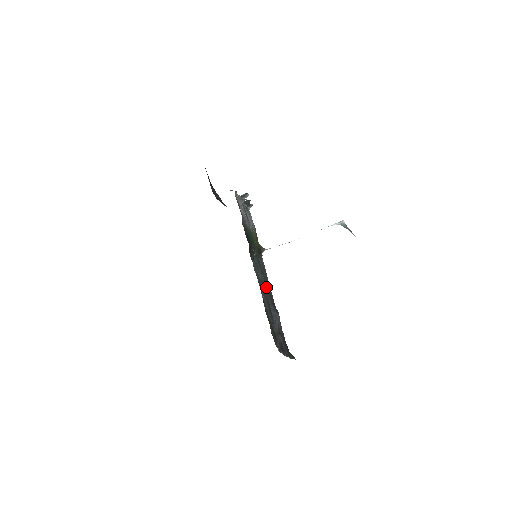
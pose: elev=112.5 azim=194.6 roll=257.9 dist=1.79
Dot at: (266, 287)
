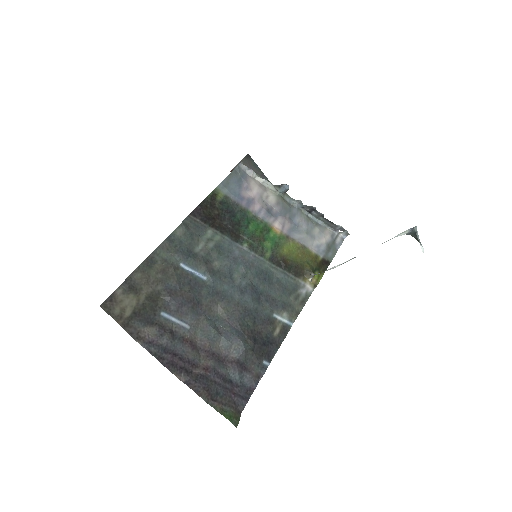
Dot at: (237, 291)
